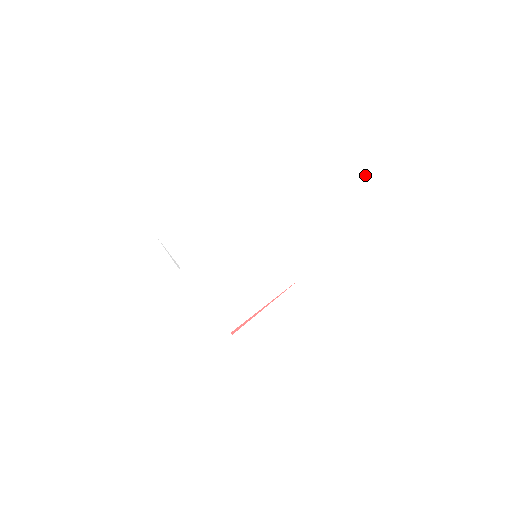
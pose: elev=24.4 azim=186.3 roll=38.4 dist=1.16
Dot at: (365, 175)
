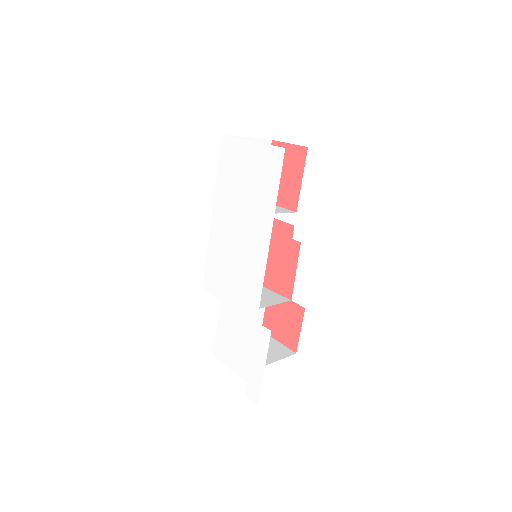
Dot at: (257, 171)
